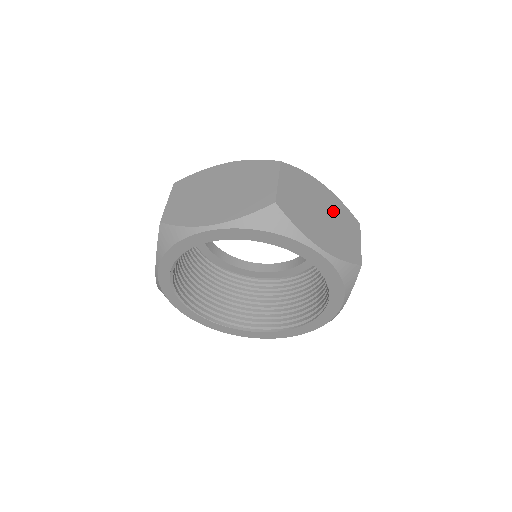
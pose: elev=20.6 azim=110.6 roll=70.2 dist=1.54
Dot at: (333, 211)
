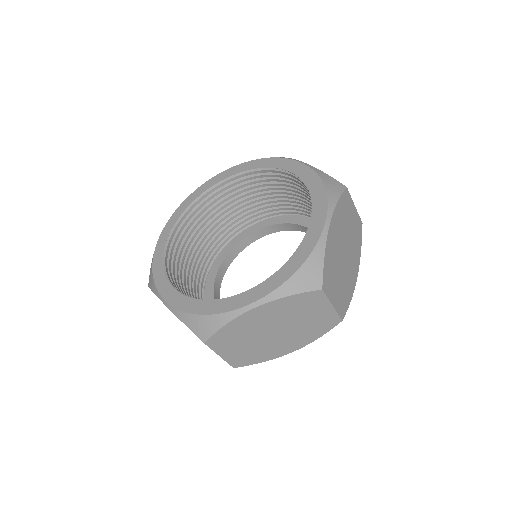
Dot at: occluded
